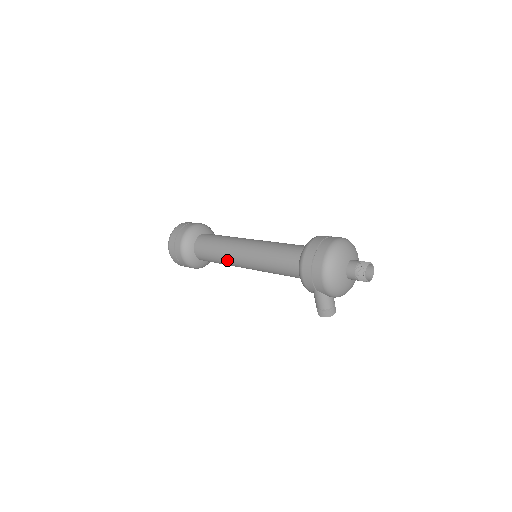
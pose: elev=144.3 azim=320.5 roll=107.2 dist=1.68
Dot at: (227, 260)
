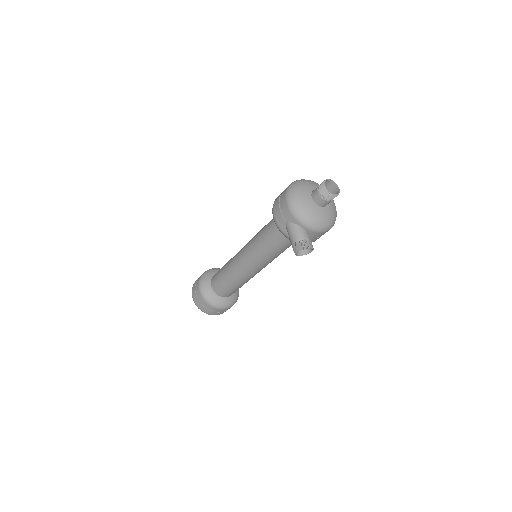
Dot at: (232, 269)
